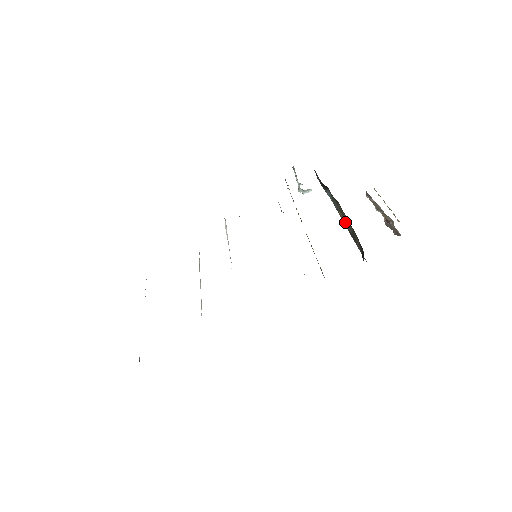
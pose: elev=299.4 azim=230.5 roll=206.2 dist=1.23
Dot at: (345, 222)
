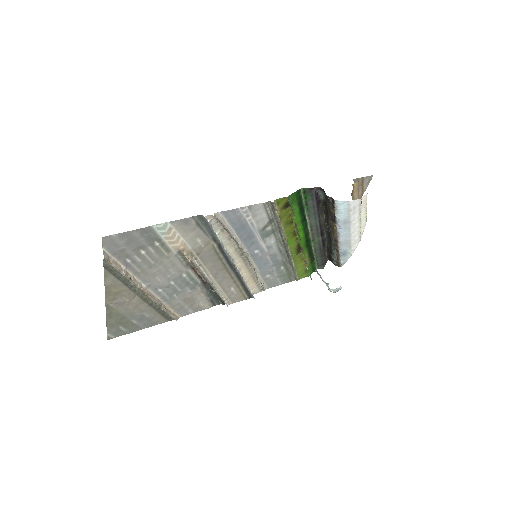
Dot at: (334, 229)
